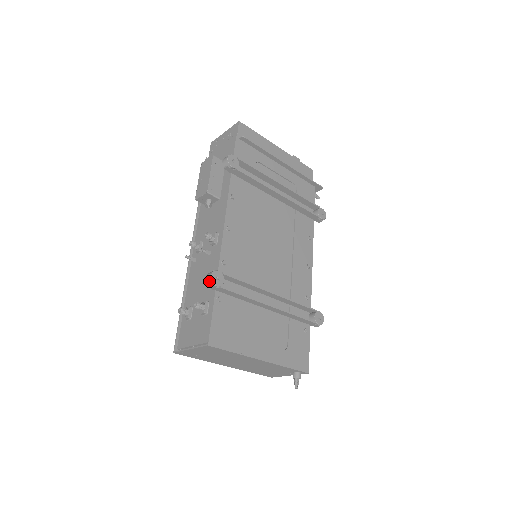
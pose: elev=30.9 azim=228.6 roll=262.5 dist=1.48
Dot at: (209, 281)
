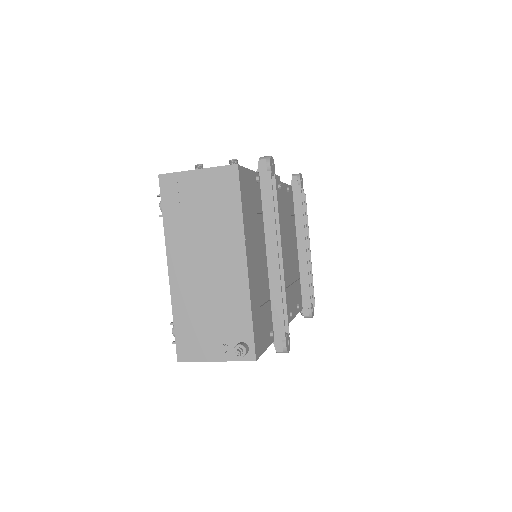
Dot at: (266, 157)
